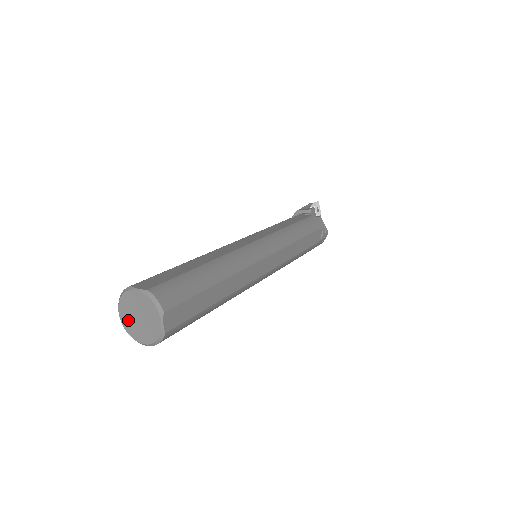
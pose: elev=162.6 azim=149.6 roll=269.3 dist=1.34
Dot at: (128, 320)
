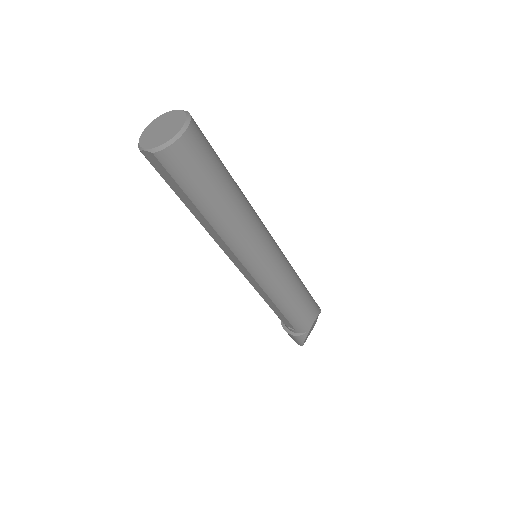
Dot at: (156, 140)
